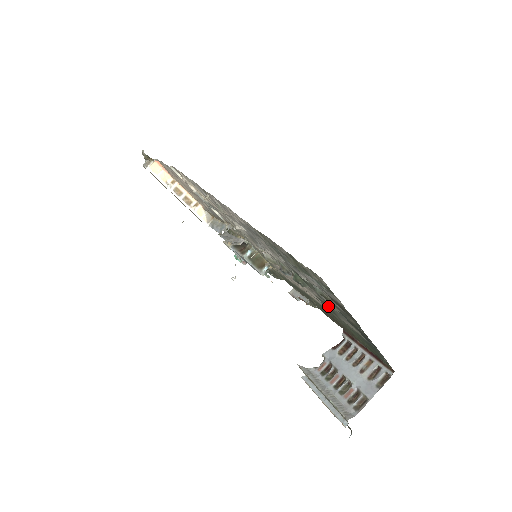
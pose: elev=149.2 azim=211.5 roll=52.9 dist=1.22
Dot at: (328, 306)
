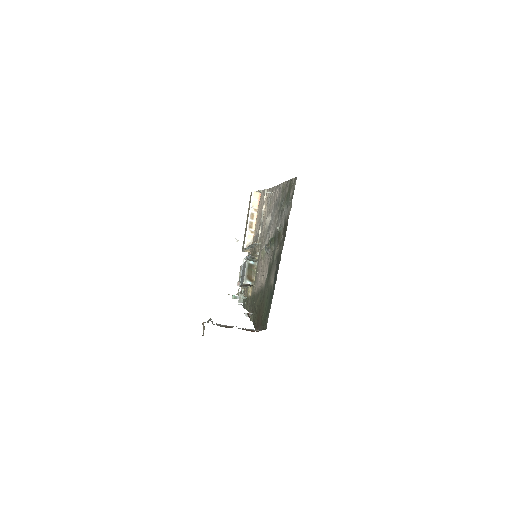
Dot at: occluded
